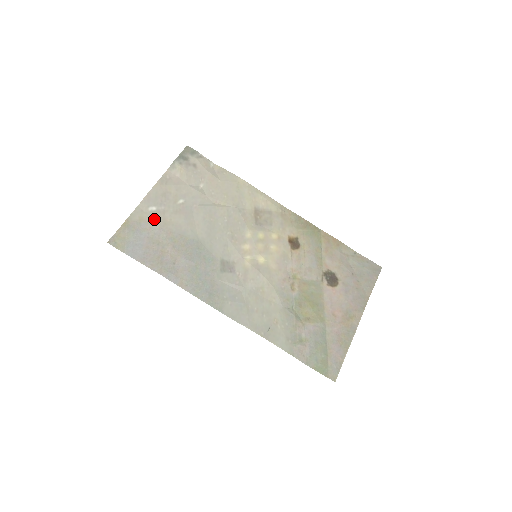
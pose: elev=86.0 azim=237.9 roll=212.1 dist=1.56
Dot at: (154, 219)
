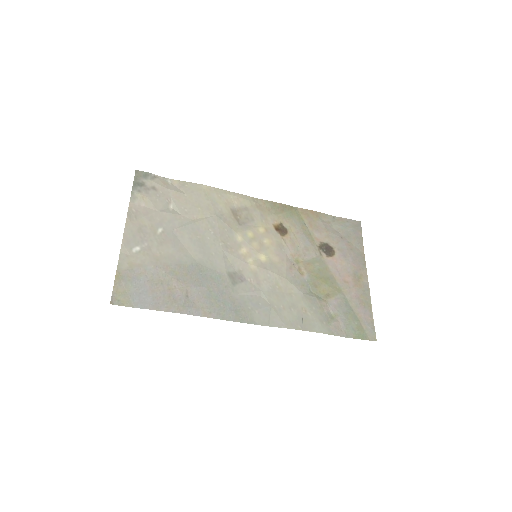
Dot at: (144, 259)
